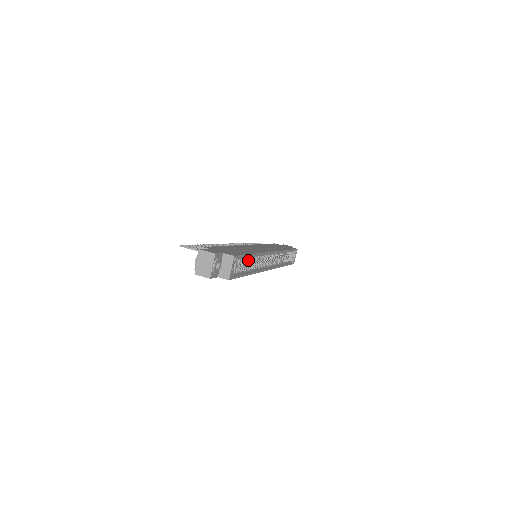
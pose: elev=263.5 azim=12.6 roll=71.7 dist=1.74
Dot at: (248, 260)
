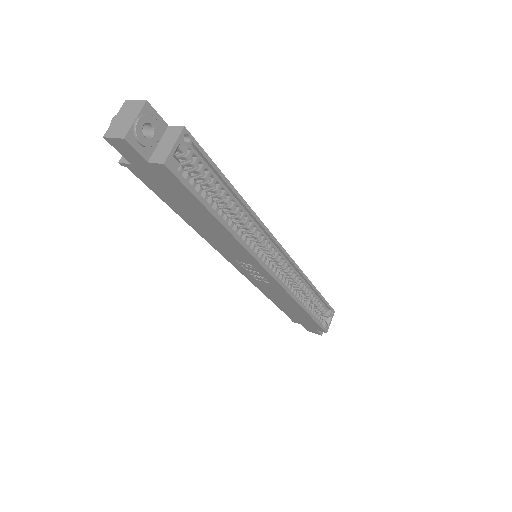
Dot at: (225, 200)
